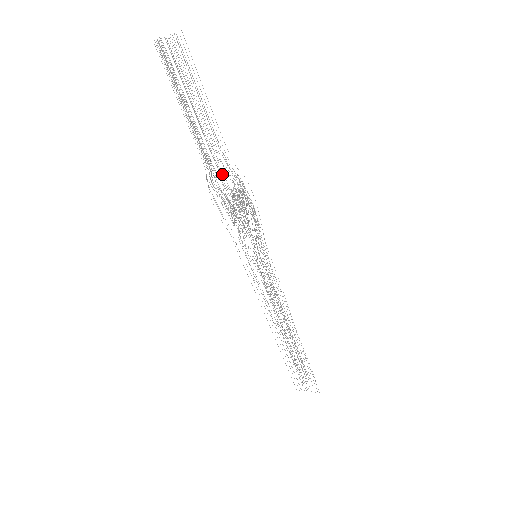
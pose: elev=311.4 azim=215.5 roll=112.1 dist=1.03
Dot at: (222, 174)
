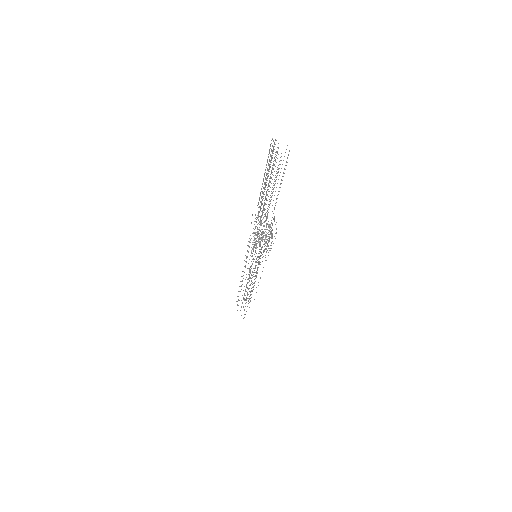
Dot at: (261, 221)
